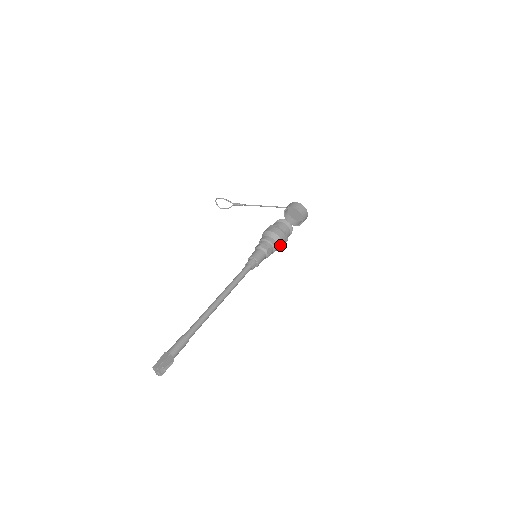
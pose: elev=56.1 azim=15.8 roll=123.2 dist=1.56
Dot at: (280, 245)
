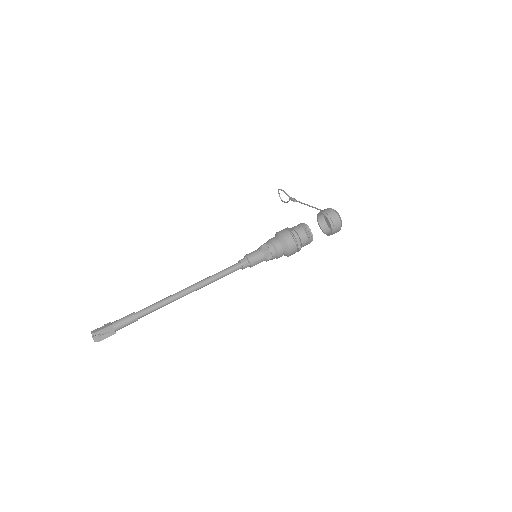
Dot at: (287, 251)
